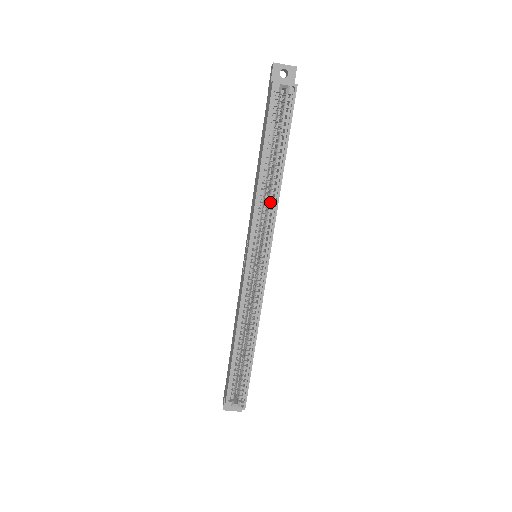
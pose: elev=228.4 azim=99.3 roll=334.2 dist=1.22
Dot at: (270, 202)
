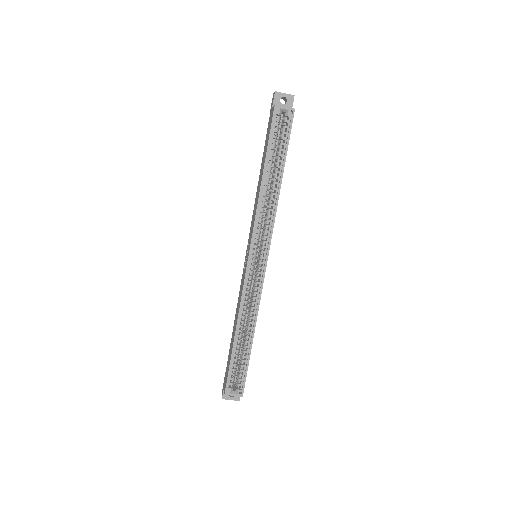
Dot at: (270, 207)
